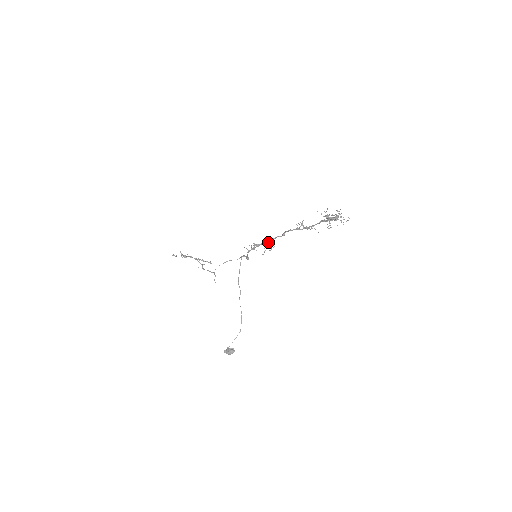
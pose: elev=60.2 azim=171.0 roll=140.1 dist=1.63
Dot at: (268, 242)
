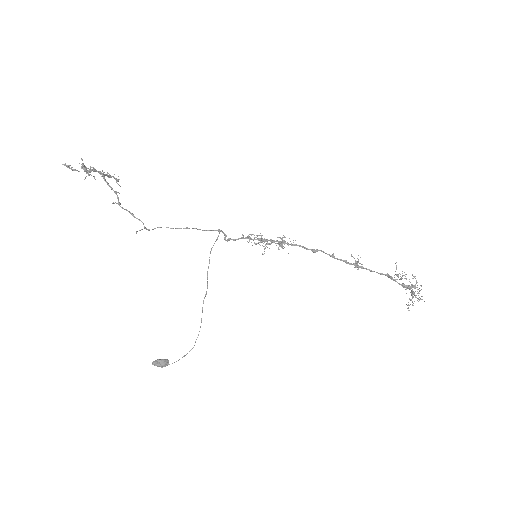
Dot at: (282, 244)
